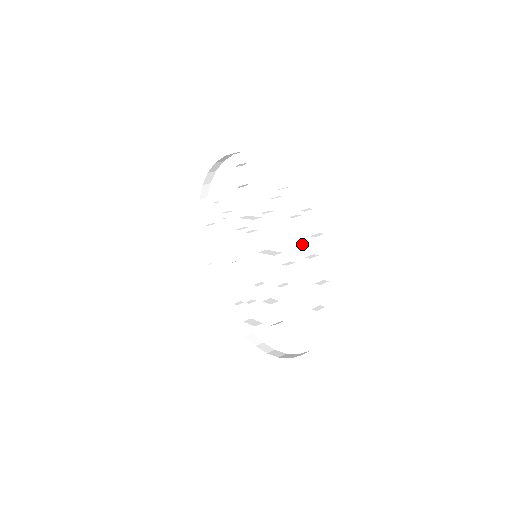
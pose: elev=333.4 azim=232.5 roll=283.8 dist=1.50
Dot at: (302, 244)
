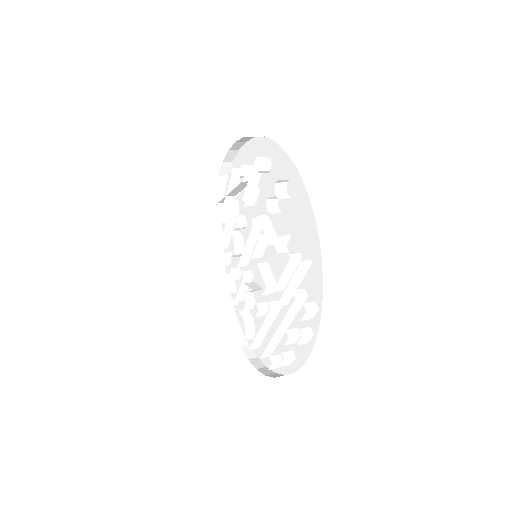
Dot at: (292, 314)
